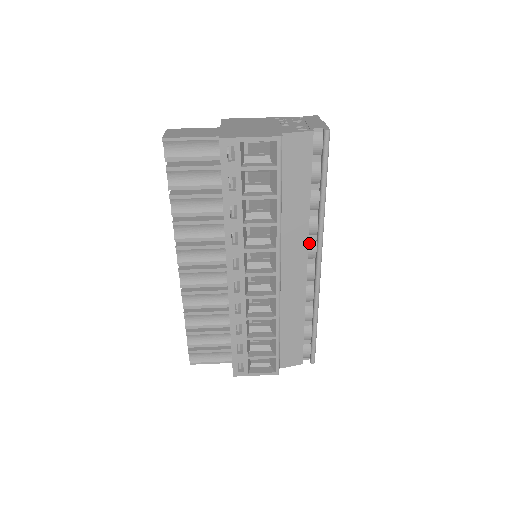
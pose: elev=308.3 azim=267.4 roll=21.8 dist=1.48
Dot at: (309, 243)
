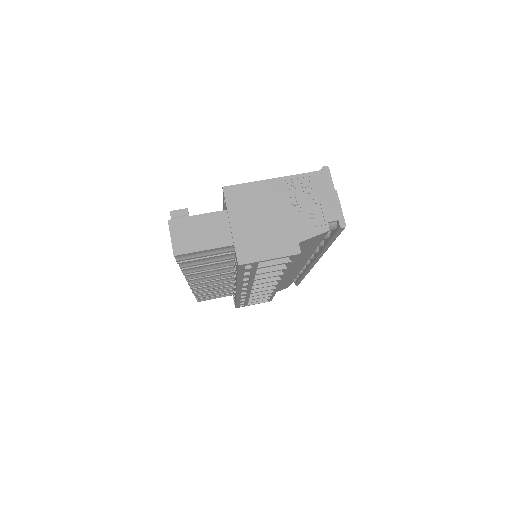
Dot at: occluded
